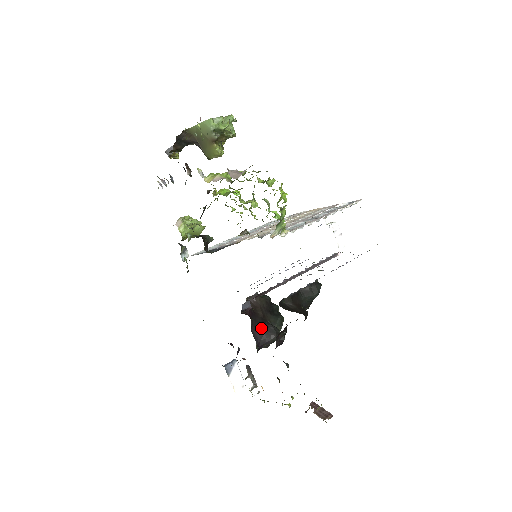
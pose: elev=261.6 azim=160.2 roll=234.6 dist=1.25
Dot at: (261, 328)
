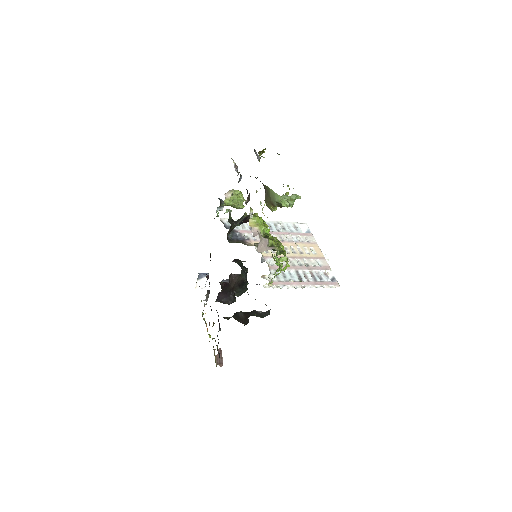
Dot at: (226, 294)
